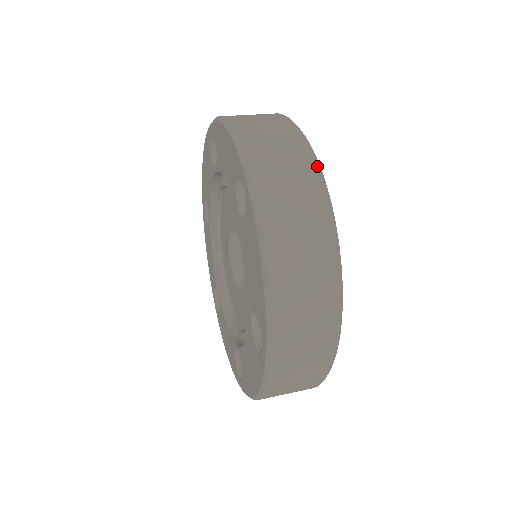
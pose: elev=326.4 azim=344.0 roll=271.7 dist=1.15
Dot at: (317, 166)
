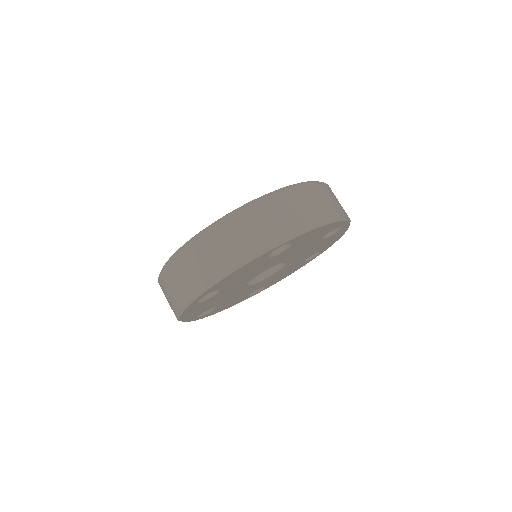
Dot at: occluded
